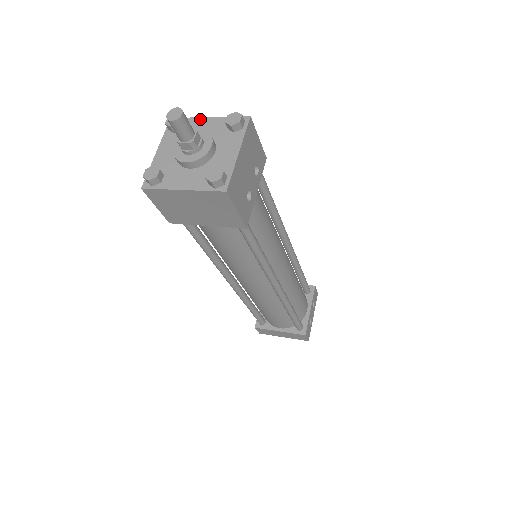
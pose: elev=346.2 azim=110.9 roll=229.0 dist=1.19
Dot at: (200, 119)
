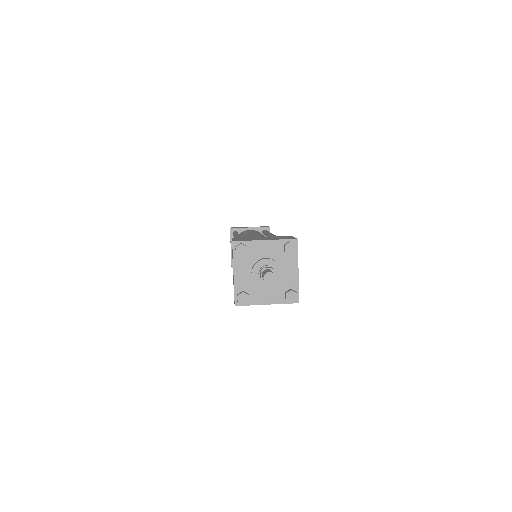
Dot at: (258, 242)
